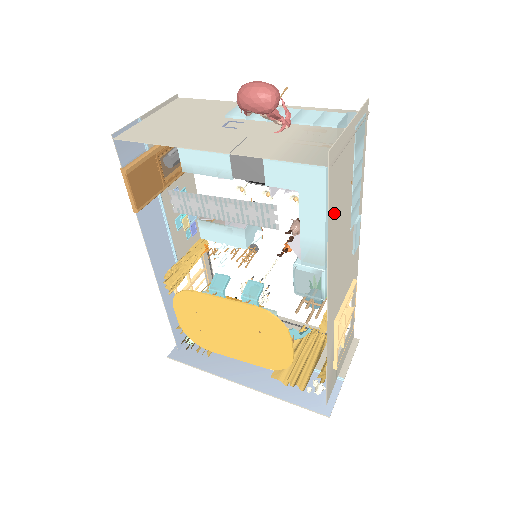
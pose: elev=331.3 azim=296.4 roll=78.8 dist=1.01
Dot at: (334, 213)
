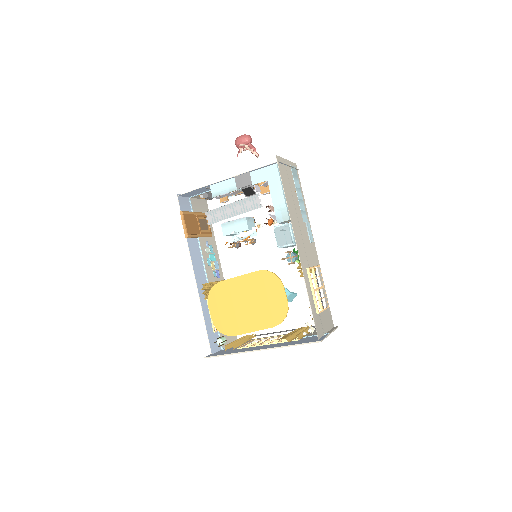
Dot at: (287, 191)
